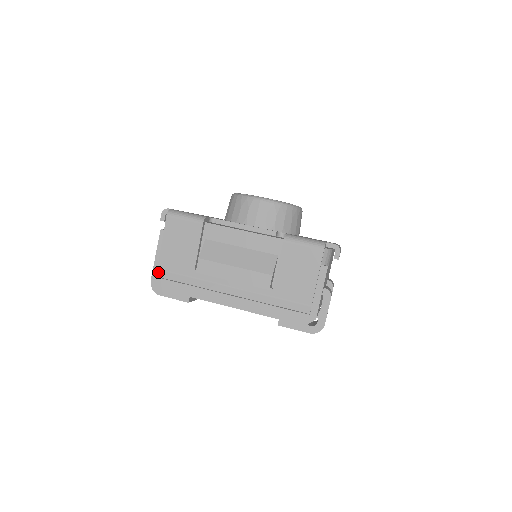
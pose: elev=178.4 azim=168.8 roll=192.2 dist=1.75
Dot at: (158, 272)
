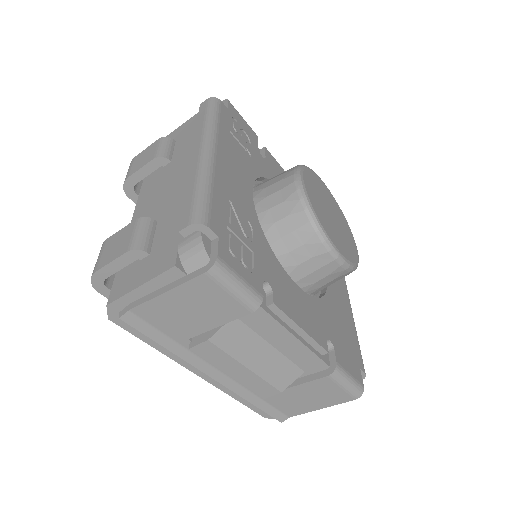
Dot at: (128, 315)
